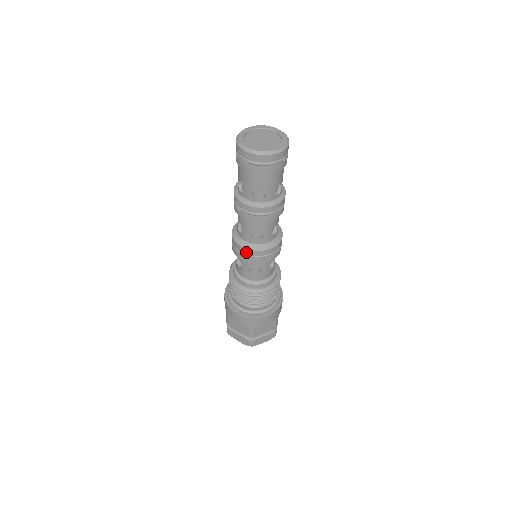
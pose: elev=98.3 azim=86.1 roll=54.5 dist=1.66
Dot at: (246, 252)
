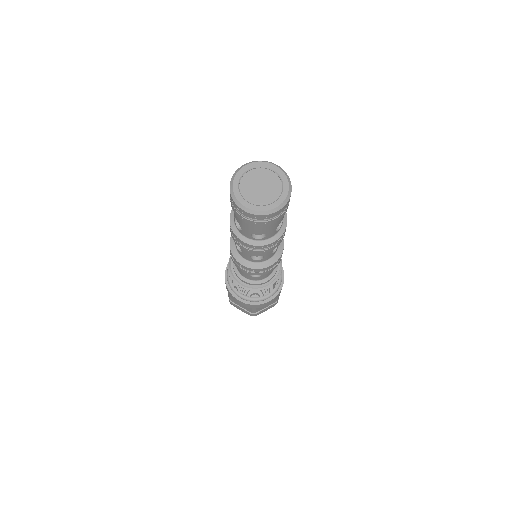
Dot at: (230, 248)
